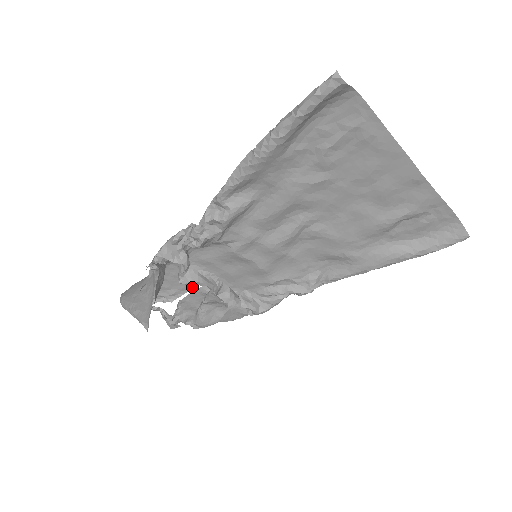
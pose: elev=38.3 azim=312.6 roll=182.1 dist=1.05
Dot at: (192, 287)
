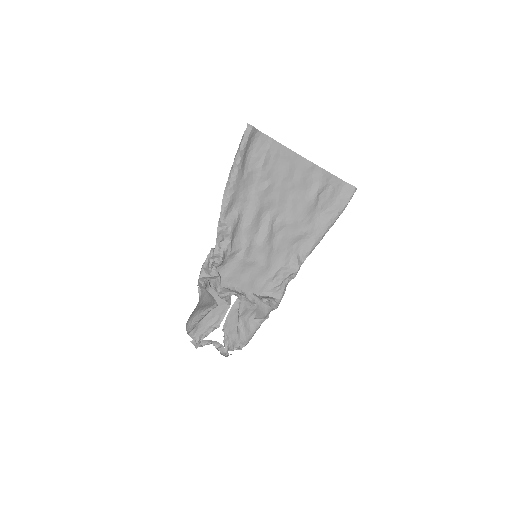
Dot at: (227, 308)
